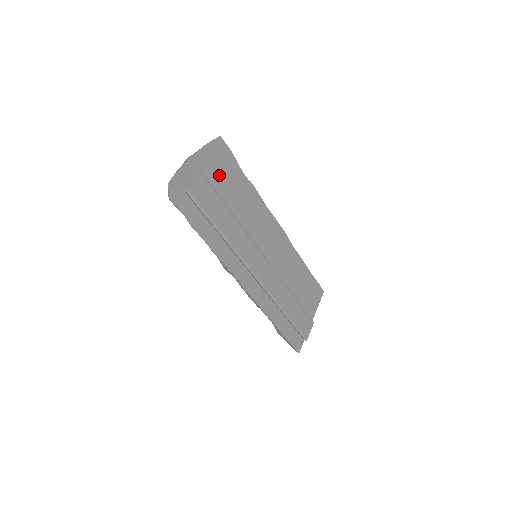
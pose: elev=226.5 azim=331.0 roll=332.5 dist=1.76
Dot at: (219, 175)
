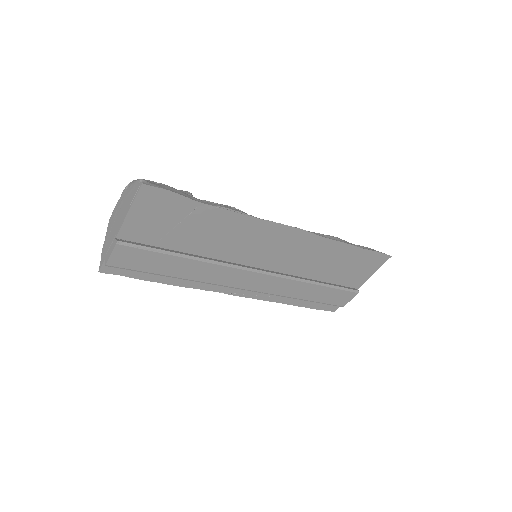
Dot at: (157, 223)
